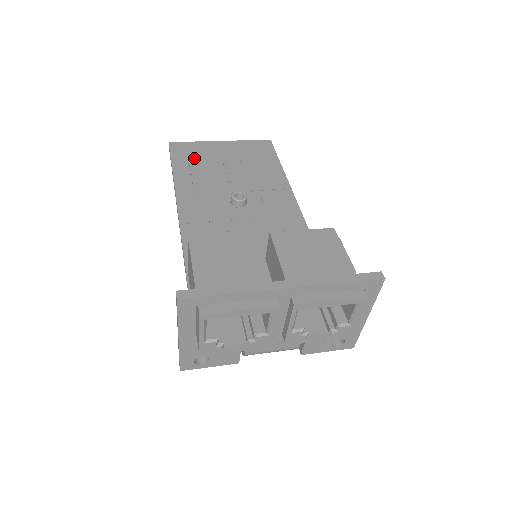
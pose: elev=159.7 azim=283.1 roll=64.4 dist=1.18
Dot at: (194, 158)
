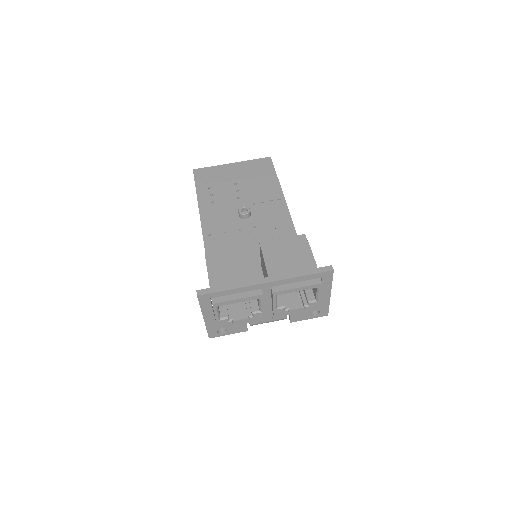
Dot at: (212, 181)
